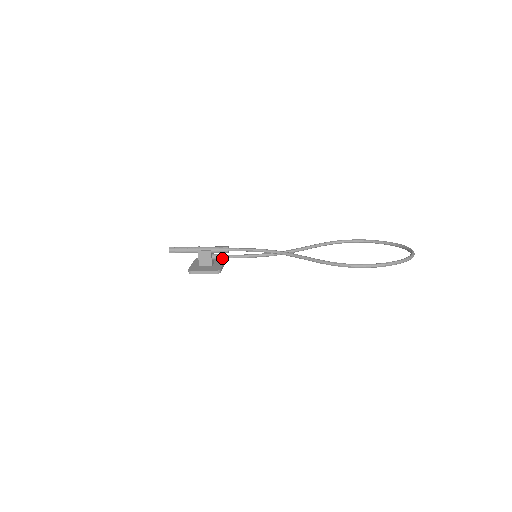
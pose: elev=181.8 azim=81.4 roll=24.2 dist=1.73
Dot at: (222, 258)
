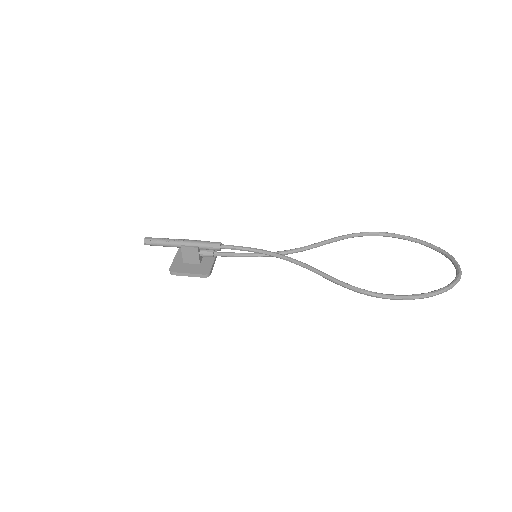
Dot at: (212, 256)
